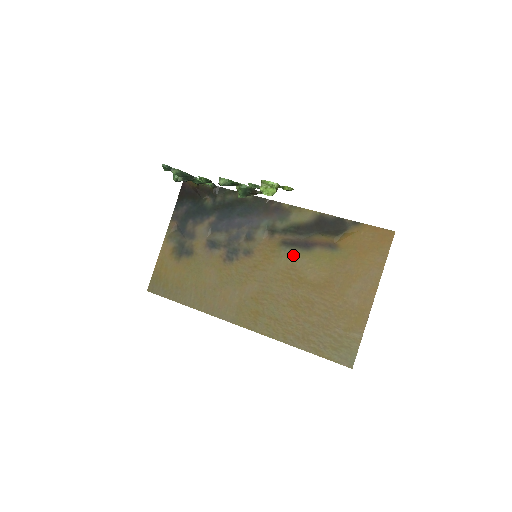
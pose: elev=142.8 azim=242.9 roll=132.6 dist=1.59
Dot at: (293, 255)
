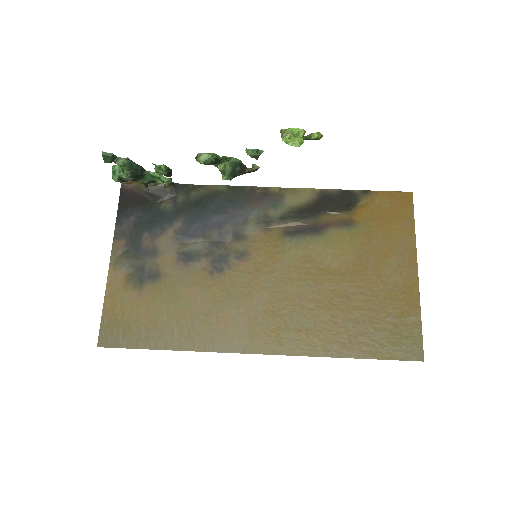
Dot at: (303, 244)
